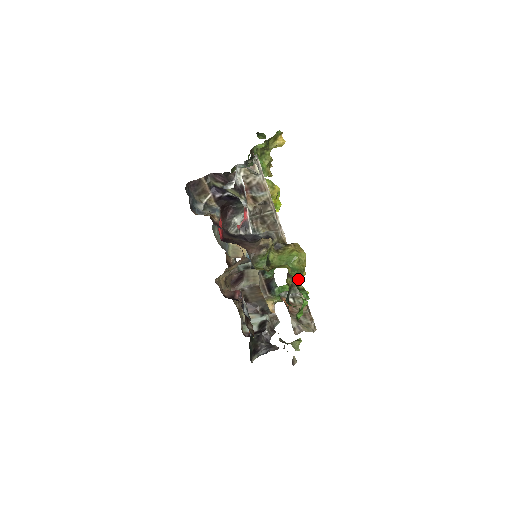
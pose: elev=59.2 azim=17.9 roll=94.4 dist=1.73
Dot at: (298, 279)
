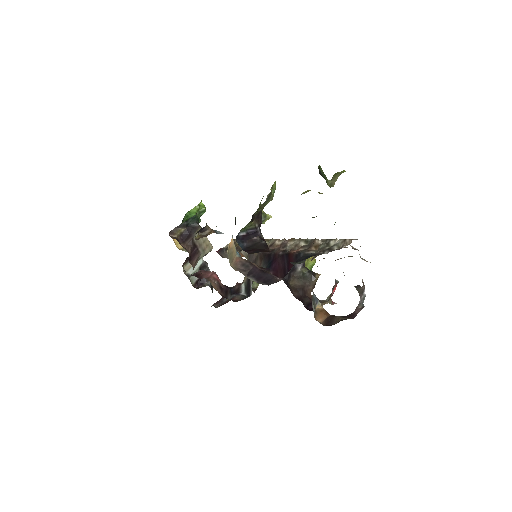
Dot at: occluded
